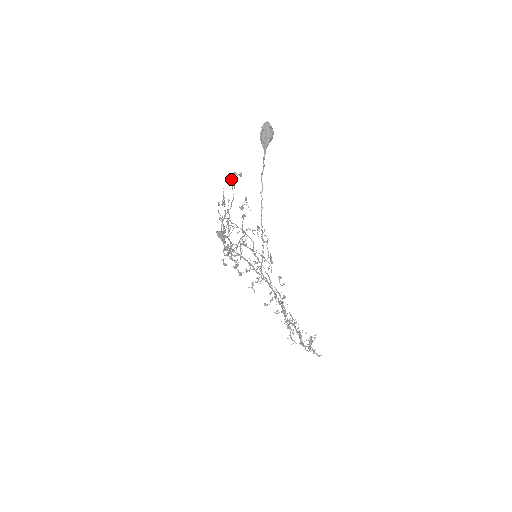
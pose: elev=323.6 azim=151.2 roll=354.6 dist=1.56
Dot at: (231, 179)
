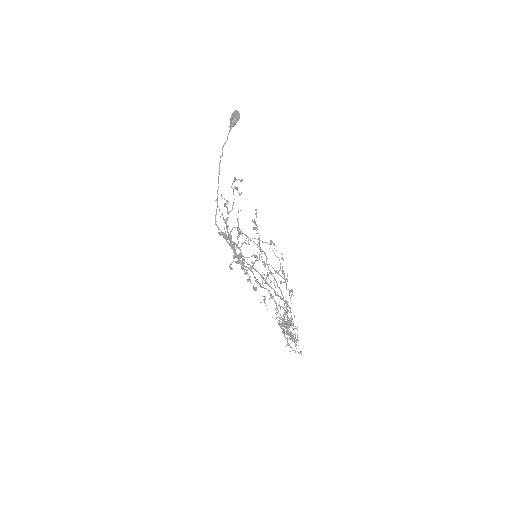
Dot at: (232, 183)
